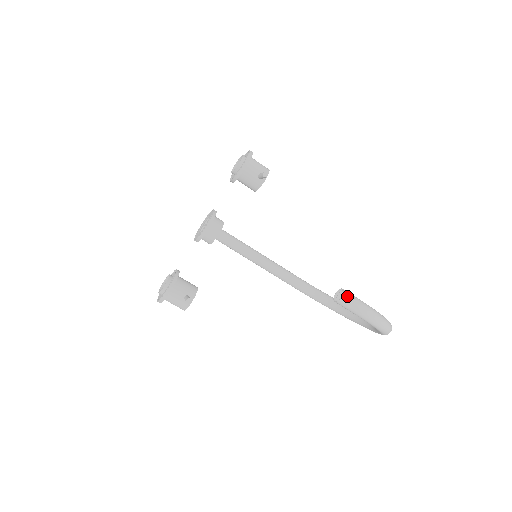
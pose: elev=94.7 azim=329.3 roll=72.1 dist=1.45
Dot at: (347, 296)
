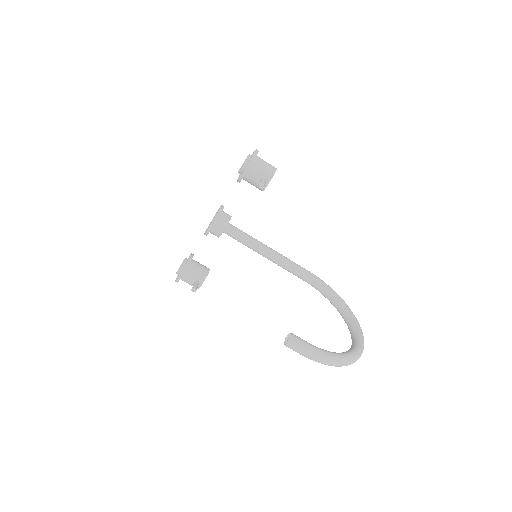
Dot at: (293, 343)
